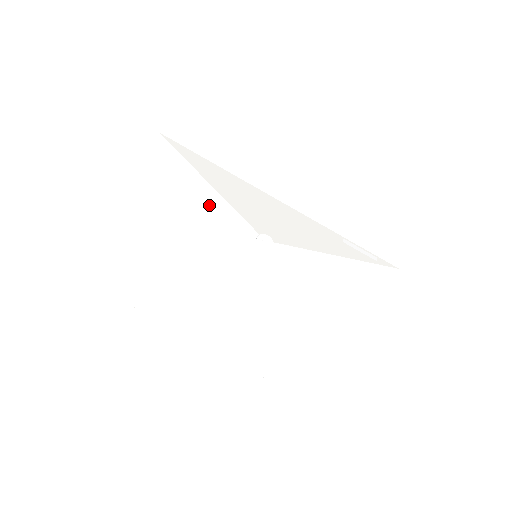
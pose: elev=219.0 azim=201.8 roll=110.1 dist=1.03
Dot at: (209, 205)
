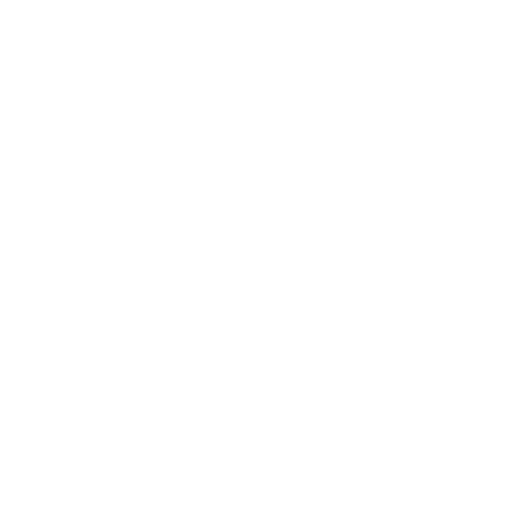
Dot at: (197, 259)
